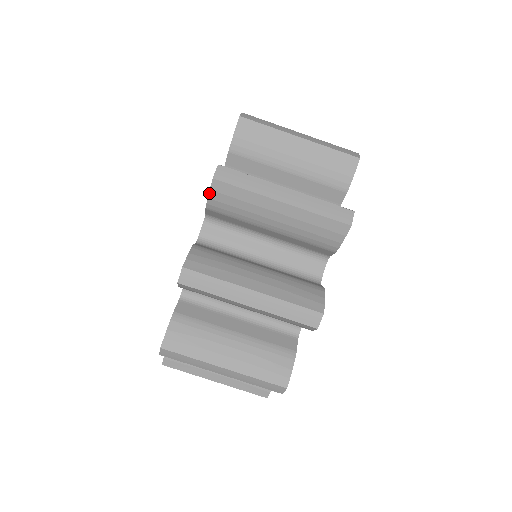
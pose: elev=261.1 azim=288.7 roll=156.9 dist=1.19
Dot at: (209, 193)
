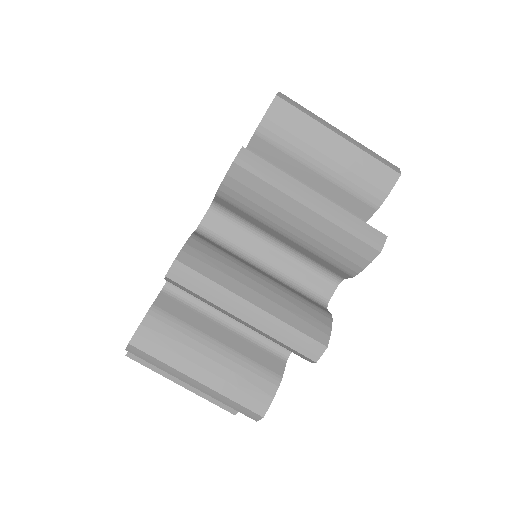
Dot at: (224, 178)
